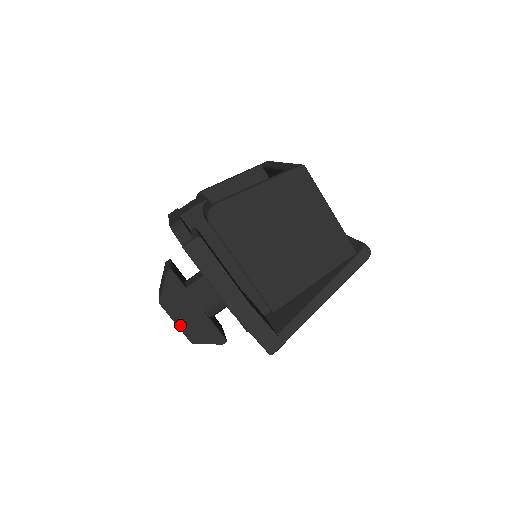
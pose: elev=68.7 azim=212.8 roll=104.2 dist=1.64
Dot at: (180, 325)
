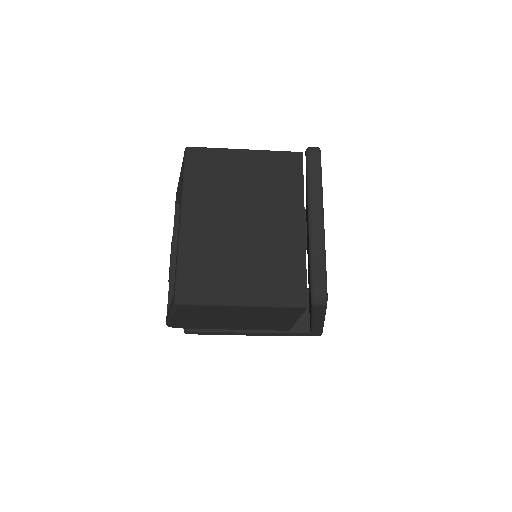
Dot at: occluded
